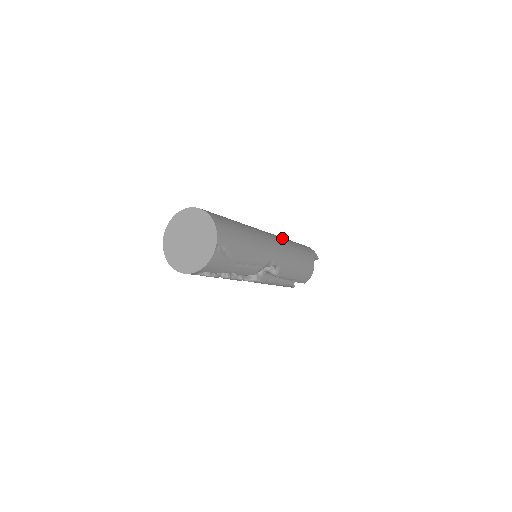
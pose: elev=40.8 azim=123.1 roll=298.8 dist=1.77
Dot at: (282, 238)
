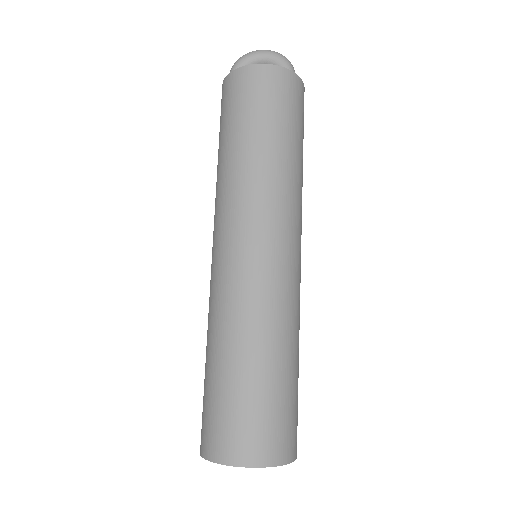
Dot at: (293, 203)
